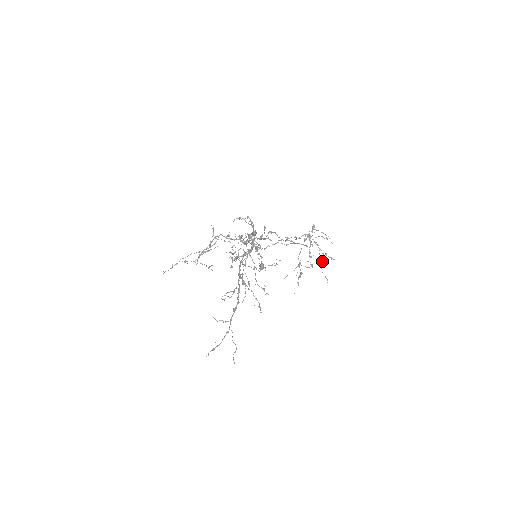
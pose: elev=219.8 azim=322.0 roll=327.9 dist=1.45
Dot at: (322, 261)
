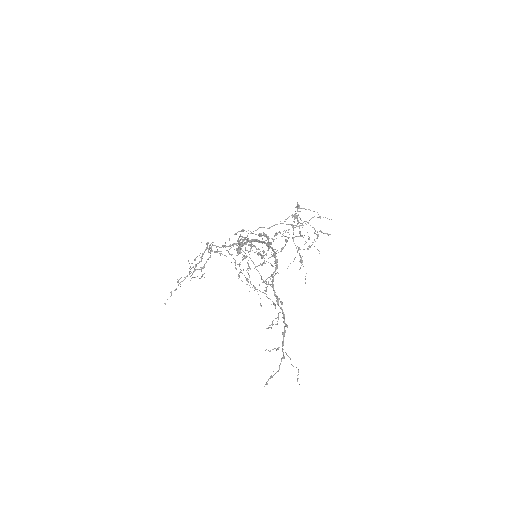
Dot at: (317, 238)
